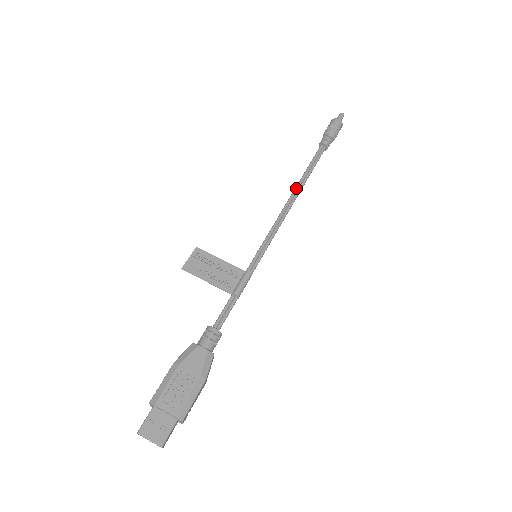
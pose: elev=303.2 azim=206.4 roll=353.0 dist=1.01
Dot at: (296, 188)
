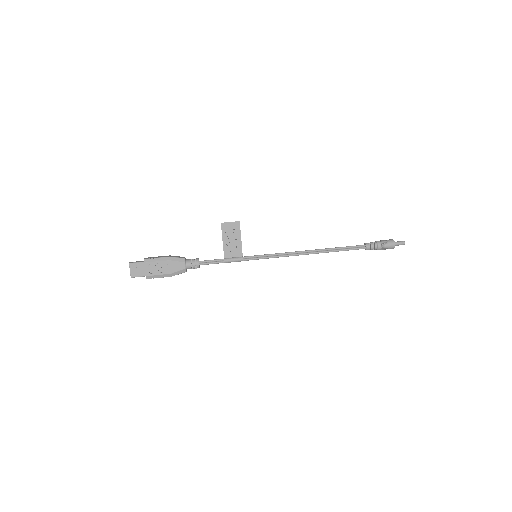
Dot at: (319, 250)
